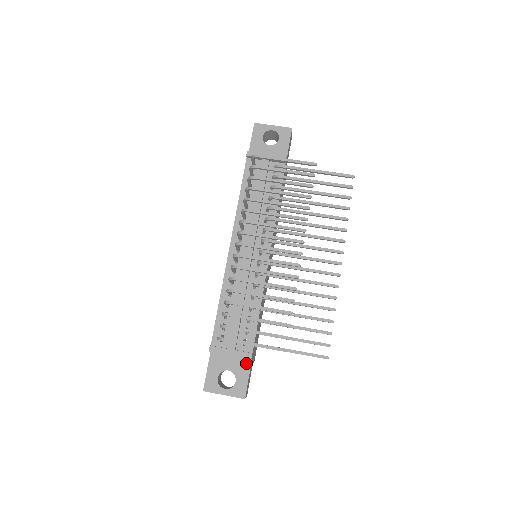
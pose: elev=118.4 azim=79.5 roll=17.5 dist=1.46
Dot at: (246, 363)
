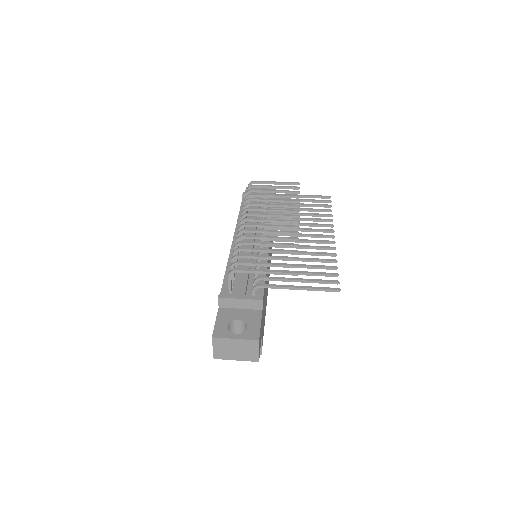
Dot at: (257, 313)
